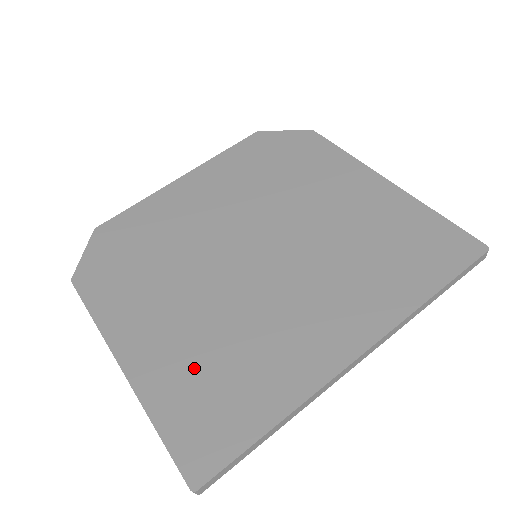
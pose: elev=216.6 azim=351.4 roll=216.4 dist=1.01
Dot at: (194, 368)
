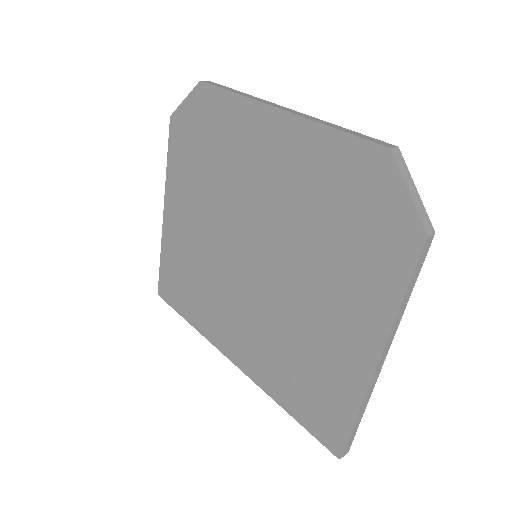
Dot at: (183, 261)
